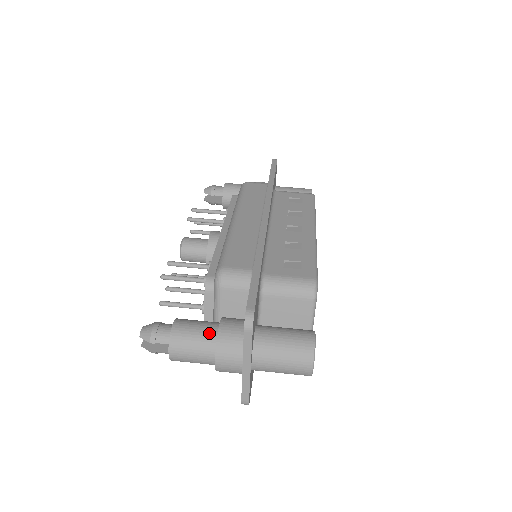
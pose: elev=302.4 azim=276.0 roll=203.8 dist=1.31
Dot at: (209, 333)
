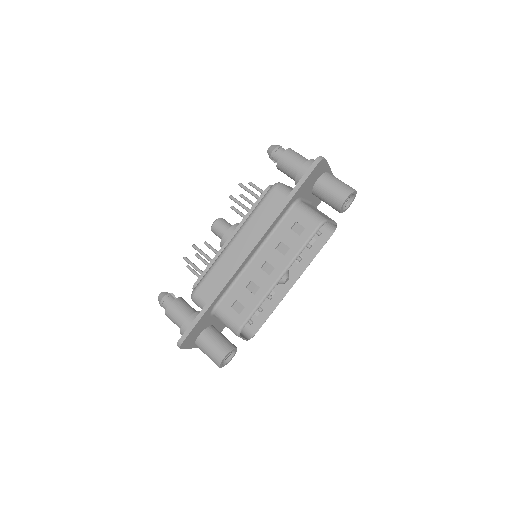
Dot at: (180, 322)
